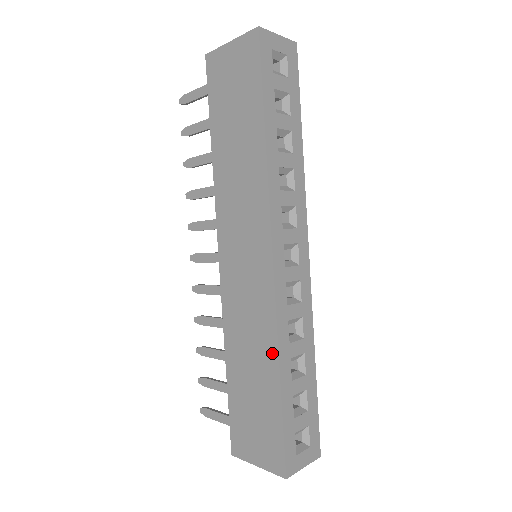
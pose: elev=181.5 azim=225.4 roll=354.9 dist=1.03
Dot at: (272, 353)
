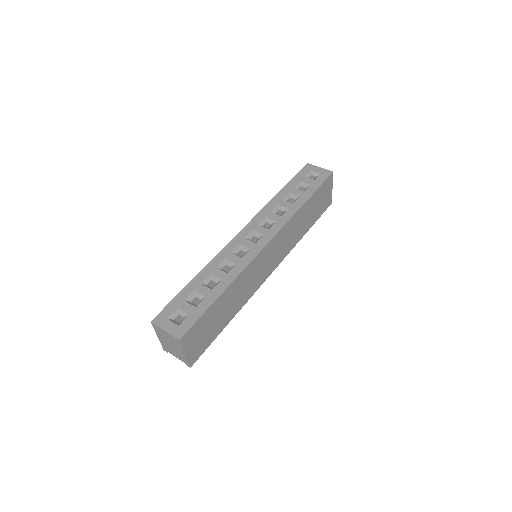
Dot at: occluded
